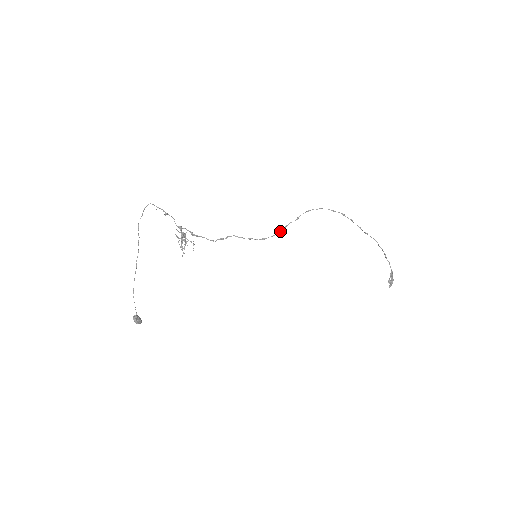
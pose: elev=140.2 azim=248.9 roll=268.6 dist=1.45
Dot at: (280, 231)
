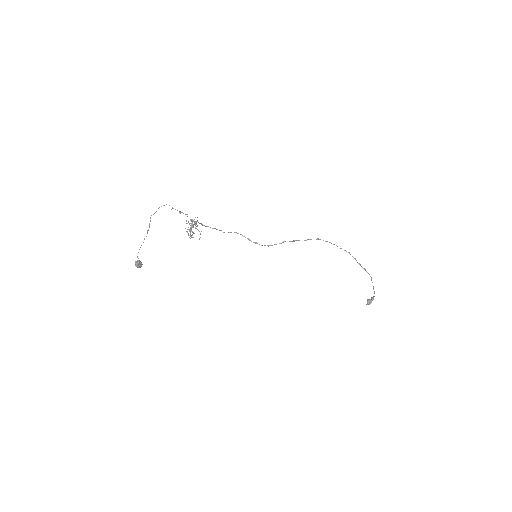
Dot at: occluded
